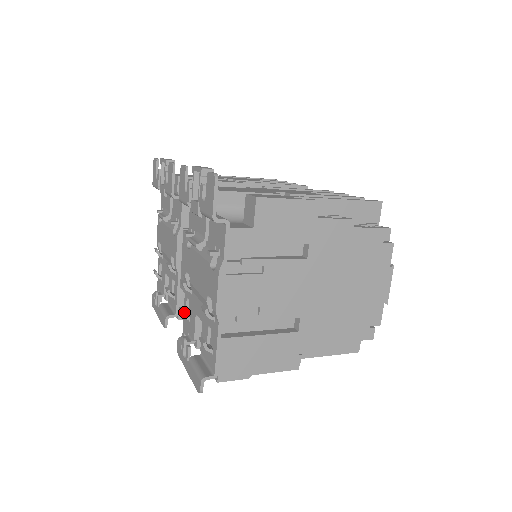
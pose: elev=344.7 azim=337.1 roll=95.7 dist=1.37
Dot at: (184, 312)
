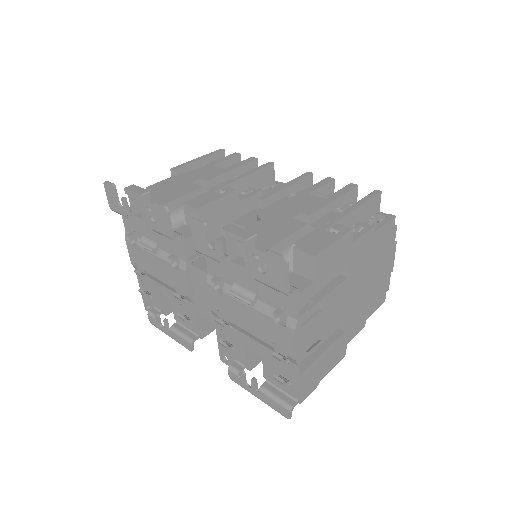
Dot at: (227, 345)
